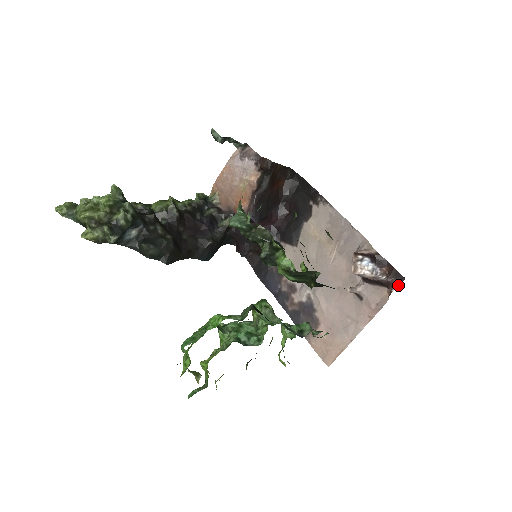
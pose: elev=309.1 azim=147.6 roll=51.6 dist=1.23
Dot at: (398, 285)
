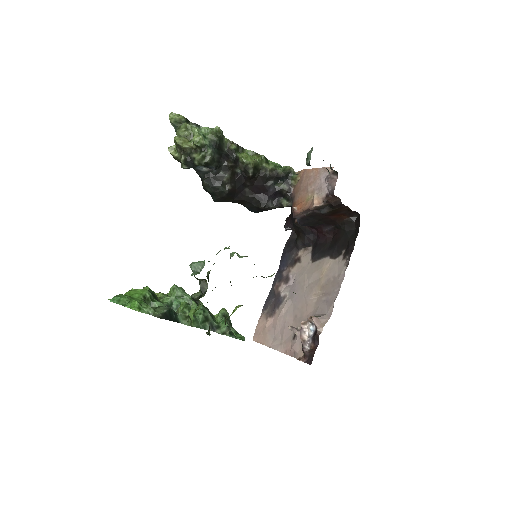
Dot at: (305, 362)
